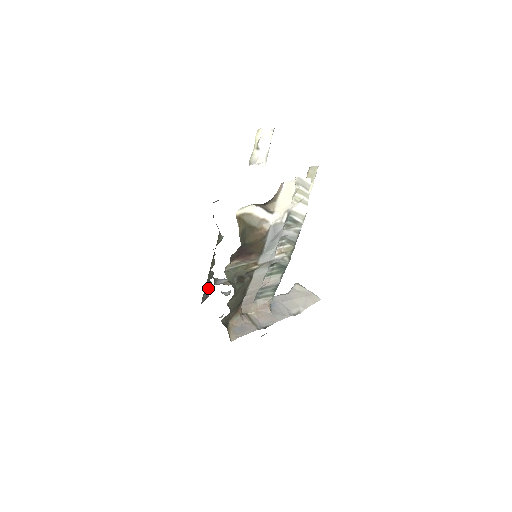
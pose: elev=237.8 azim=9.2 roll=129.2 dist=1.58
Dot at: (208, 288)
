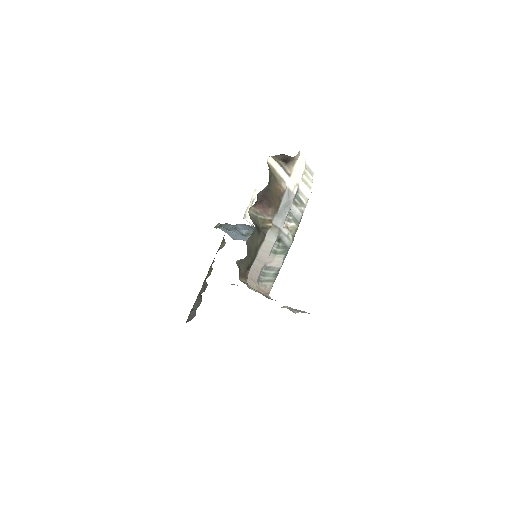
Dot at: (197, 303)
